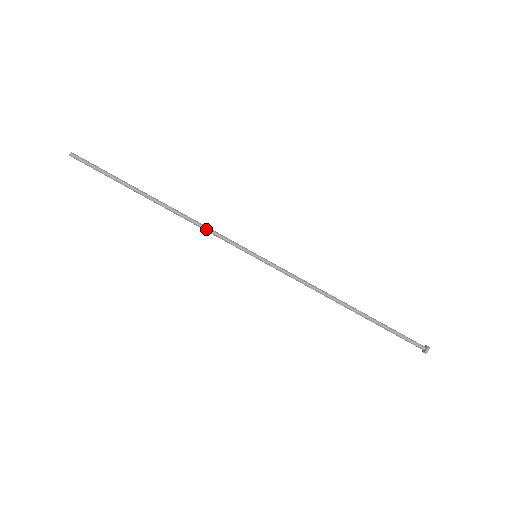
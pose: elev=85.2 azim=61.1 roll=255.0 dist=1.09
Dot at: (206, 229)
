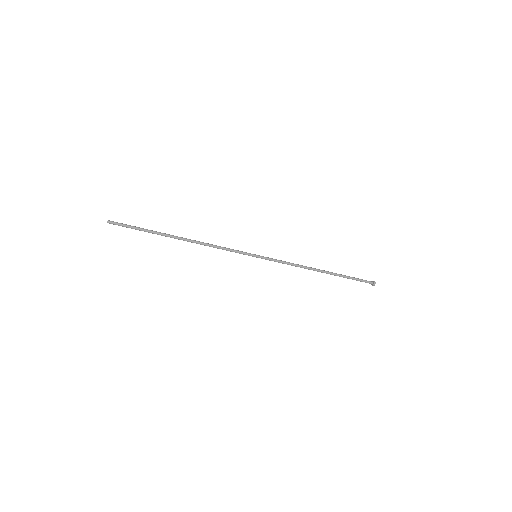
Dot at: (219, 248)
